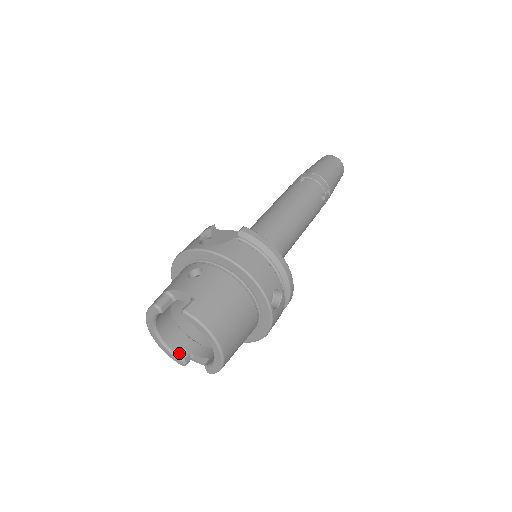
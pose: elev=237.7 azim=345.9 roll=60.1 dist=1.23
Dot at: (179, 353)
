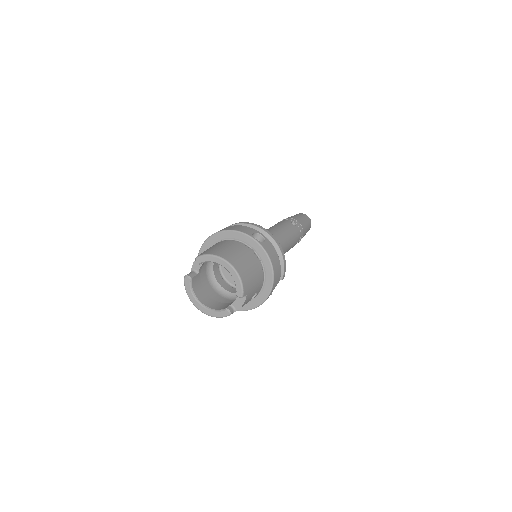
Dot at: (222, 309)
